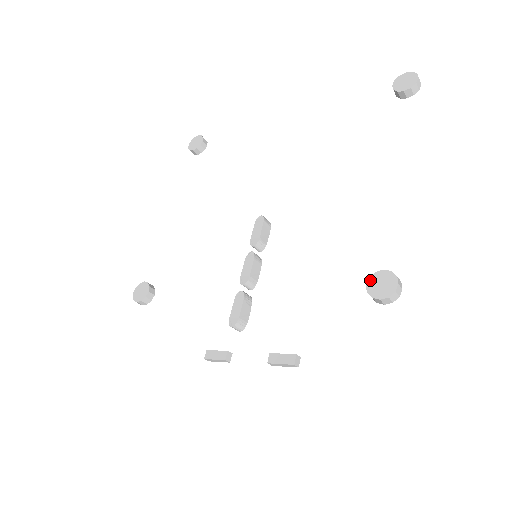
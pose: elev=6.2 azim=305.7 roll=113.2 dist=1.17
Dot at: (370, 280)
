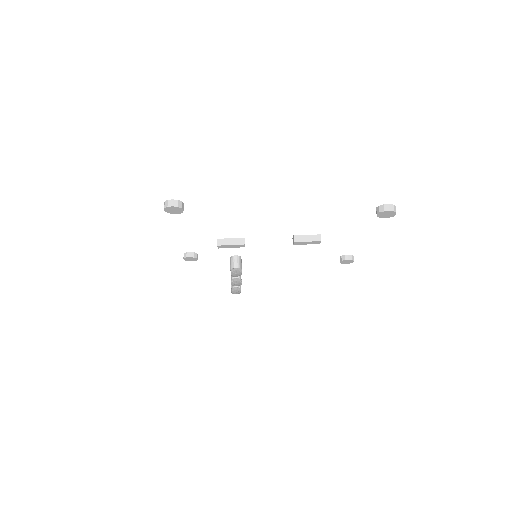
Dot at: occluded
